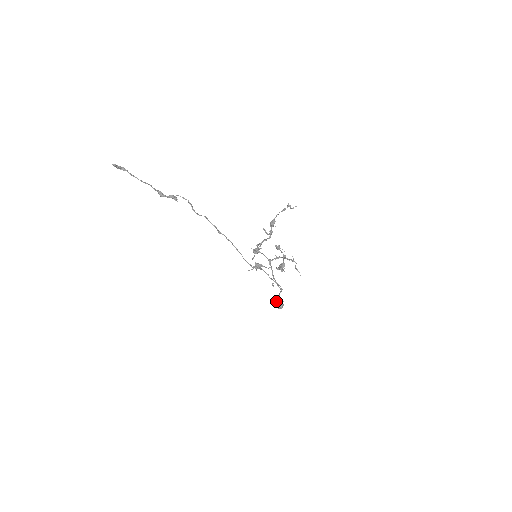
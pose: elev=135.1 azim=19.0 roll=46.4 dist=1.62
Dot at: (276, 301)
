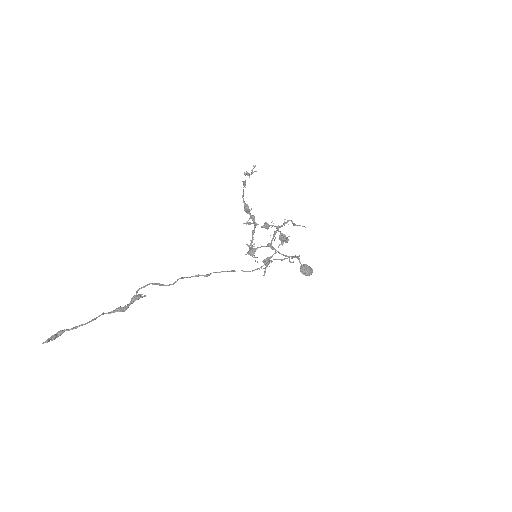
Dot at: (303, 272)
